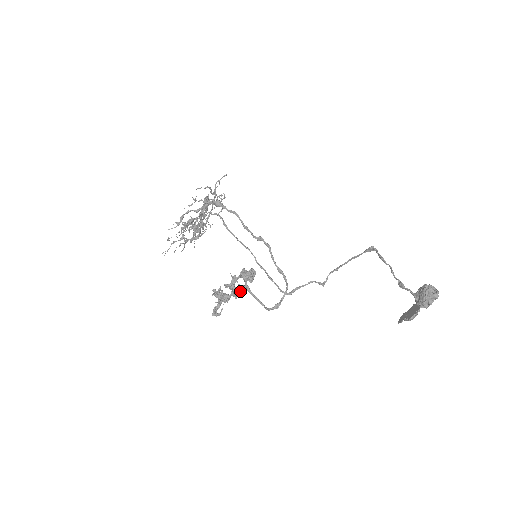
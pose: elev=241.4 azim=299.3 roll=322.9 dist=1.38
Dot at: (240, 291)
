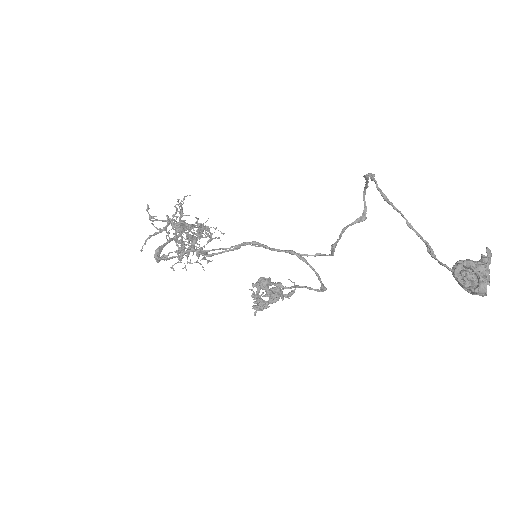
Dot at: (278, 288)
